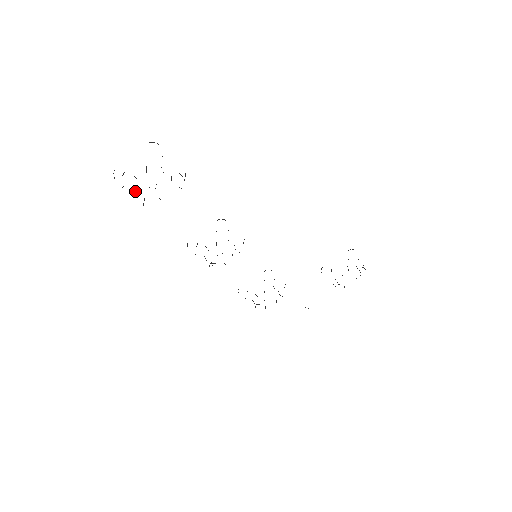
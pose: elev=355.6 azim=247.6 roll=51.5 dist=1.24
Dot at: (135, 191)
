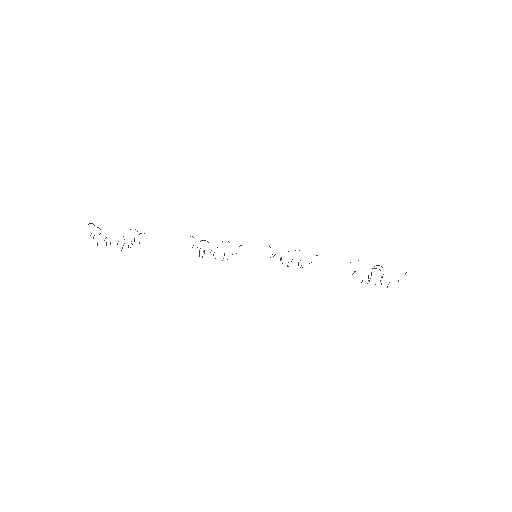
Dot at: (106, 242)
